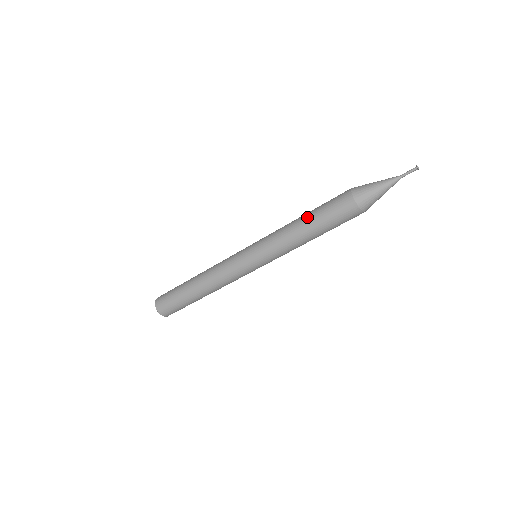
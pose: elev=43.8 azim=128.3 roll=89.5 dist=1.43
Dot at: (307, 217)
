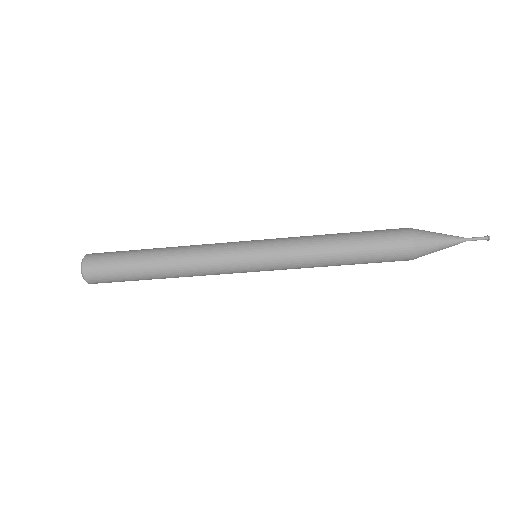
Dot at: (349, 251)
